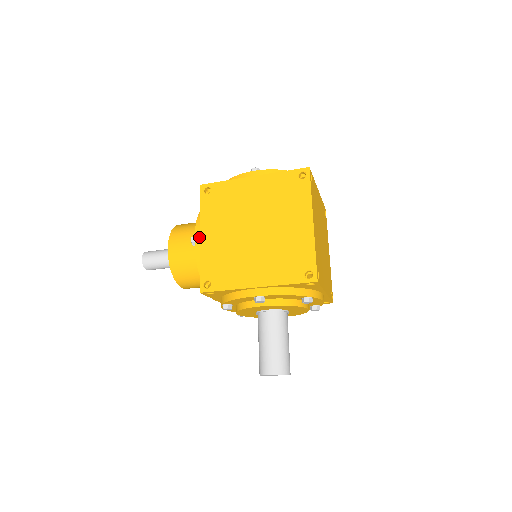
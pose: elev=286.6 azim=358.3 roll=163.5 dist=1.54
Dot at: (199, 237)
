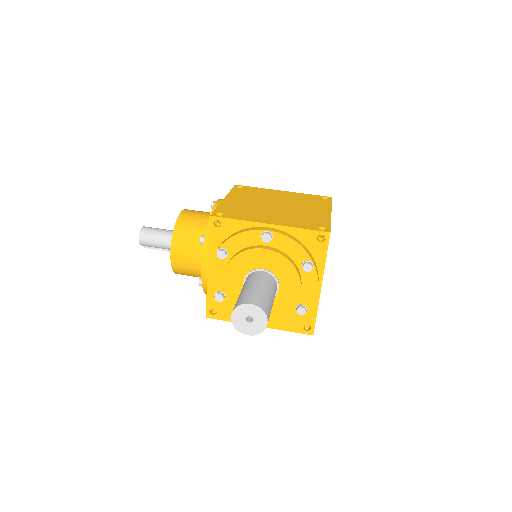
Dot at: occluded
